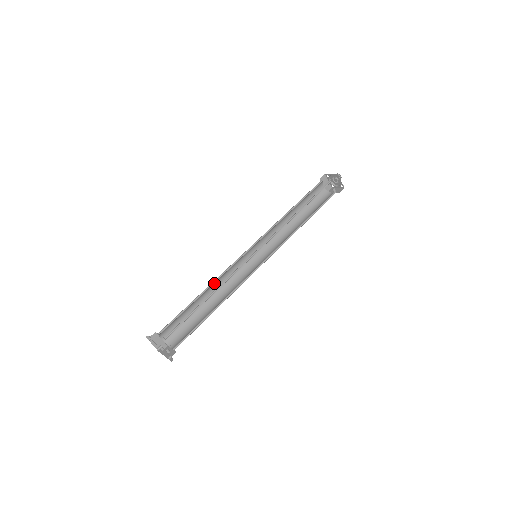
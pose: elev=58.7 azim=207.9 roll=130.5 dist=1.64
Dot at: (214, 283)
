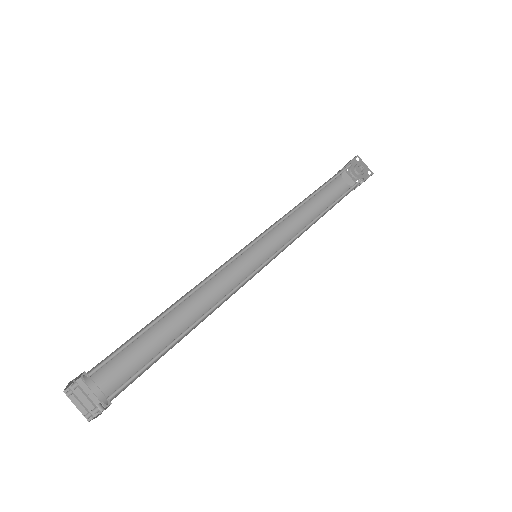
Dot at: (189, 297)
